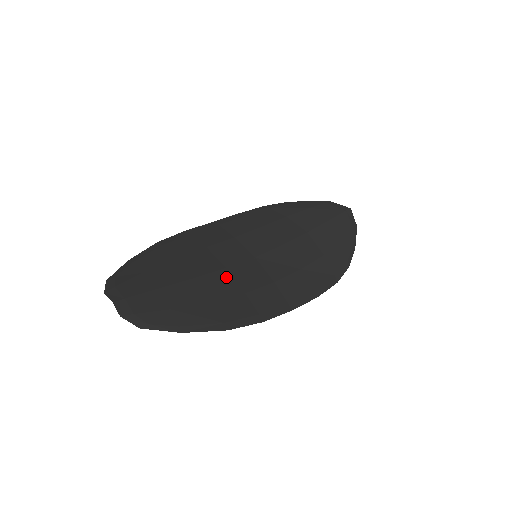
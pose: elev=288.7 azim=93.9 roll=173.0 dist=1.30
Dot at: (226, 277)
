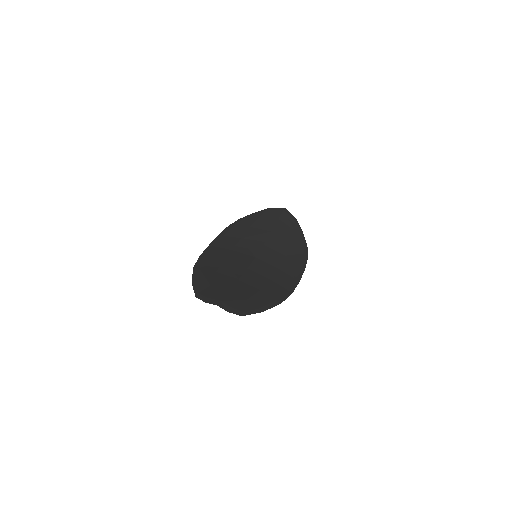
Dot at: (253, 274)
